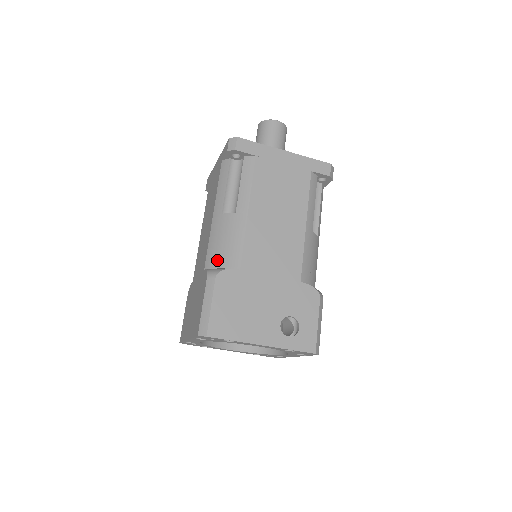
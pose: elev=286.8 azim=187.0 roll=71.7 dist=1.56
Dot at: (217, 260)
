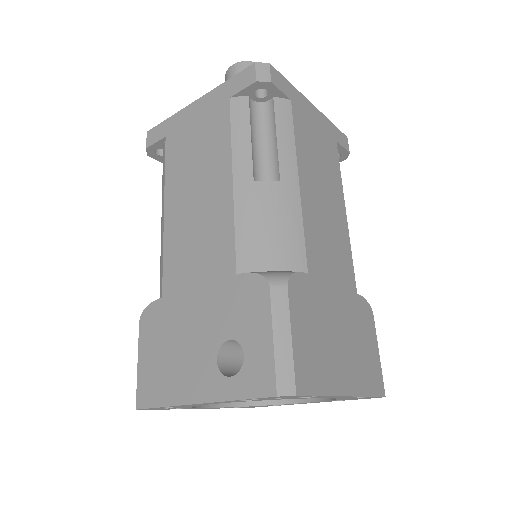
Dot at: occluded
